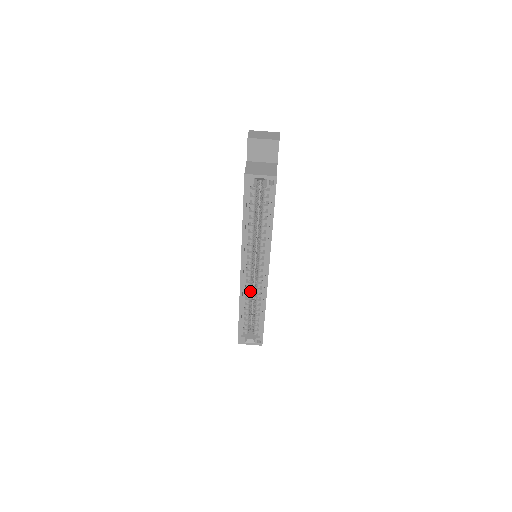
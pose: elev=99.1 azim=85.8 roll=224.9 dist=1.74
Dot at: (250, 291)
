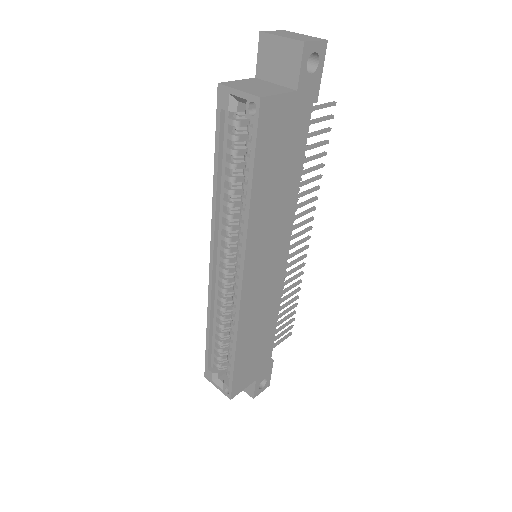
Dot at: (226, 304)
